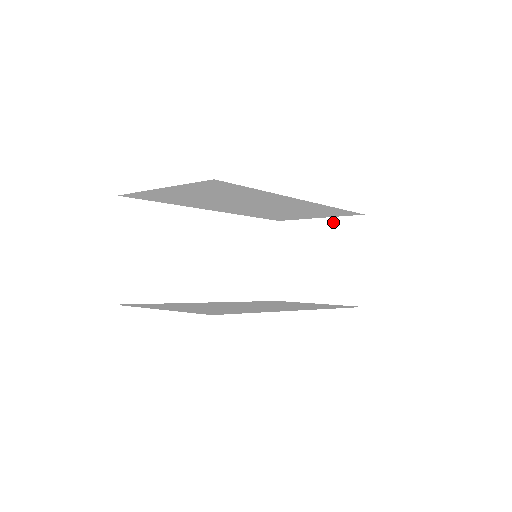
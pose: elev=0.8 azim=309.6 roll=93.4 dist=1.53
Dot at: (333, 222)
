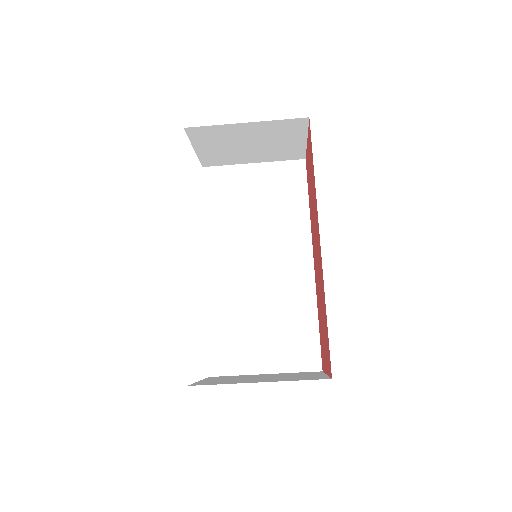
Dot at: (284, 373)
